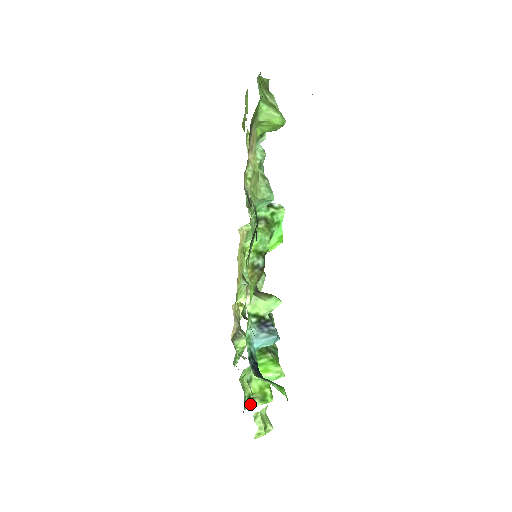
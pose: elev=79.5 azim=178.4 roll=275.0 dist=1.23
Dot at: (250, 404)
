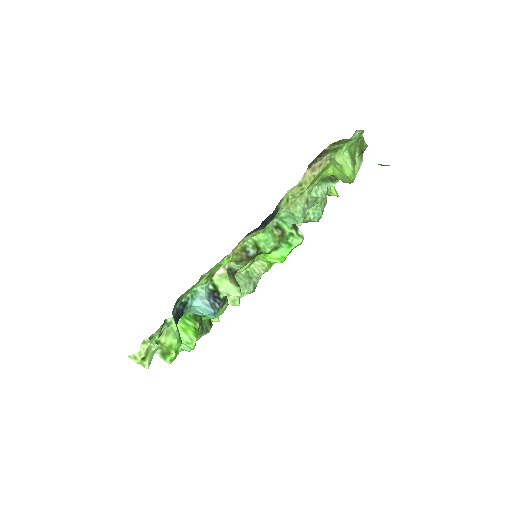
Dot at: occluded
